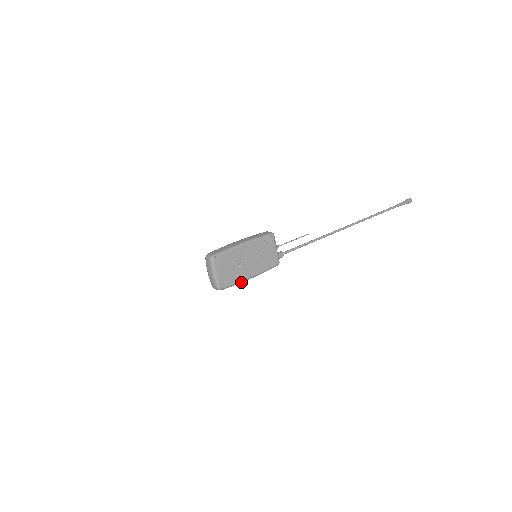
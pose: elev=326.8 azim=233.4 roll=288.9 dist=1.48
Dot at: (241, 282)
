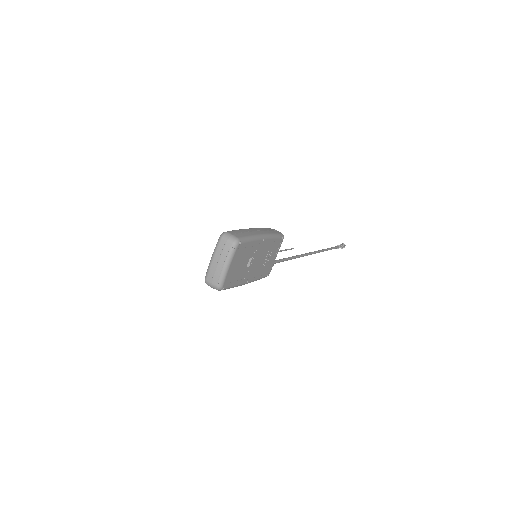
Dot at: (237, 286)
